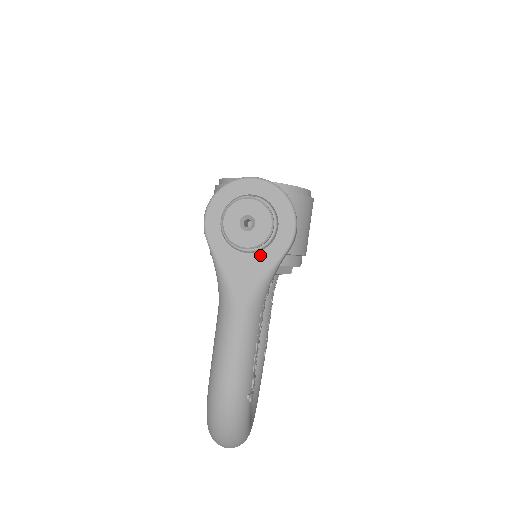
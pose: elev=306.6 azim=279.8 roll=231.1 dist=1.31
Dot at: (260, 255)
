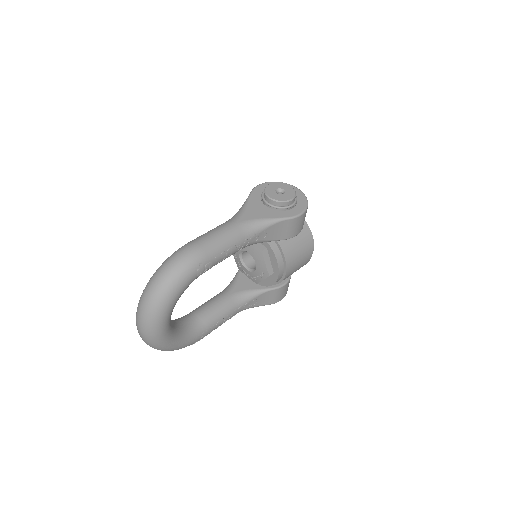
Dot at: (273, 211)
